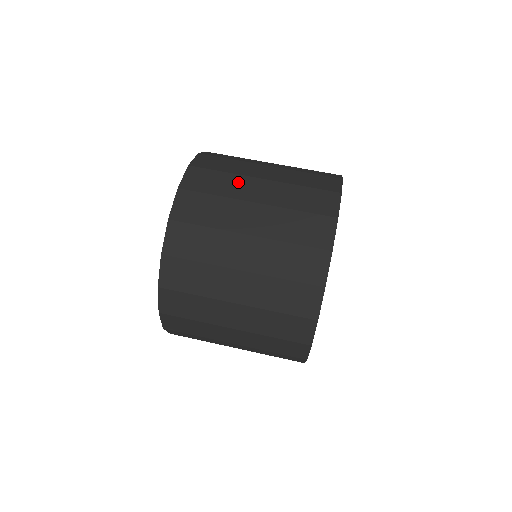
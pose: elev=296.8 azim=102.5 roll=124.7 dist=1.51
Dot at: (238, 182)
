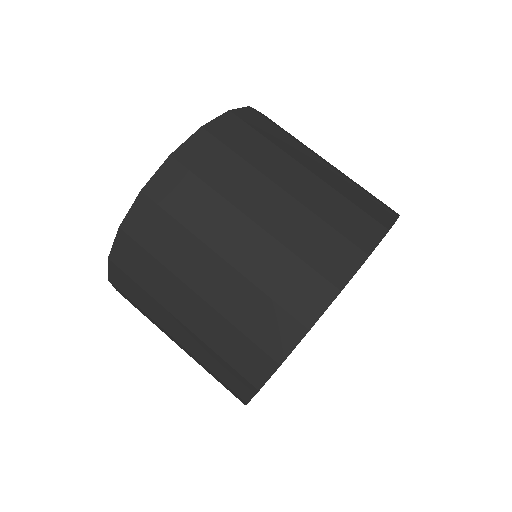
Dot at: (294, 145)
